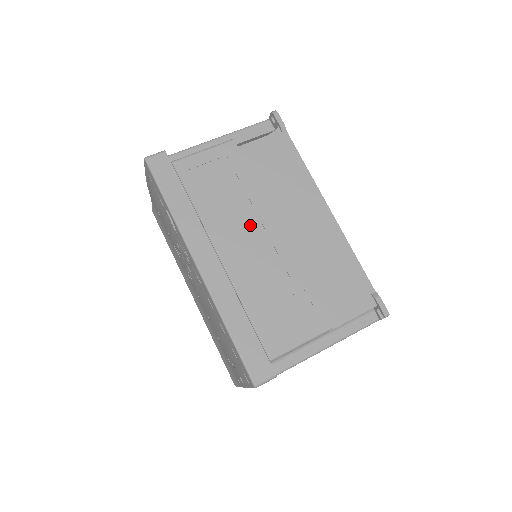
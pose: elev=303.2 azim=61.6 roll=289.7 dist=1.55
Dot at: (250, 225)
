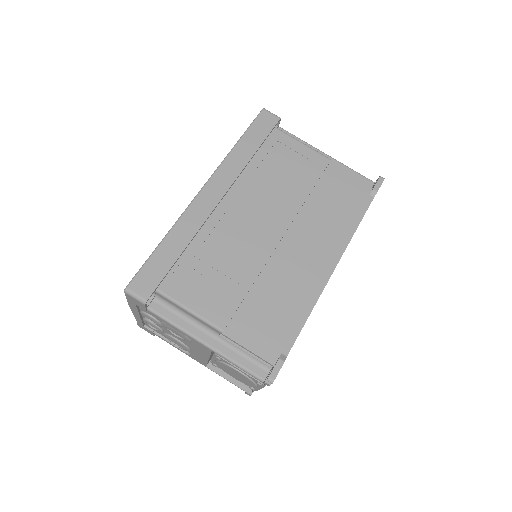
Dot at: (267, 210)
